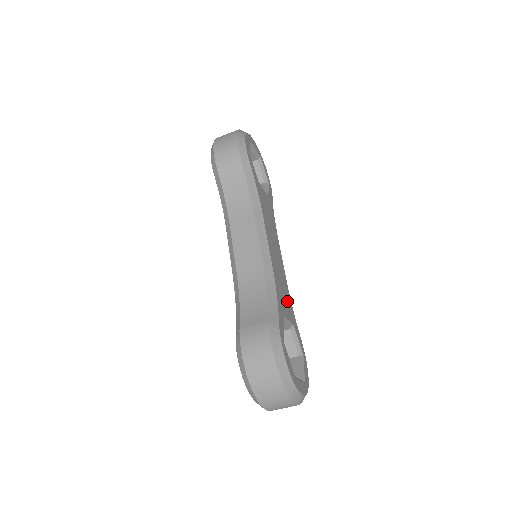
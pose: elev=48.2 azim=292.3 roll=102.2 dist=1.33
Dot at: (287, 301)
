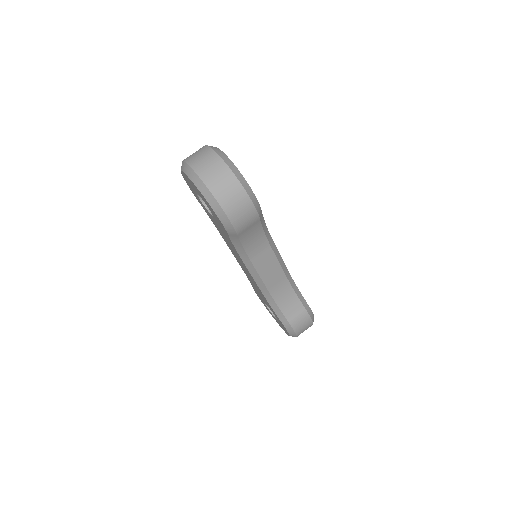
Dot at: occluded
